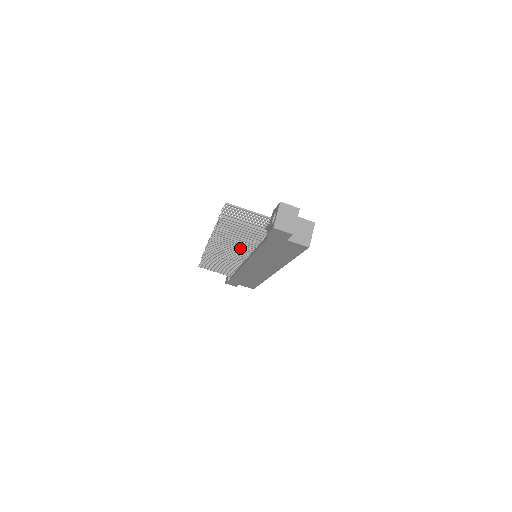
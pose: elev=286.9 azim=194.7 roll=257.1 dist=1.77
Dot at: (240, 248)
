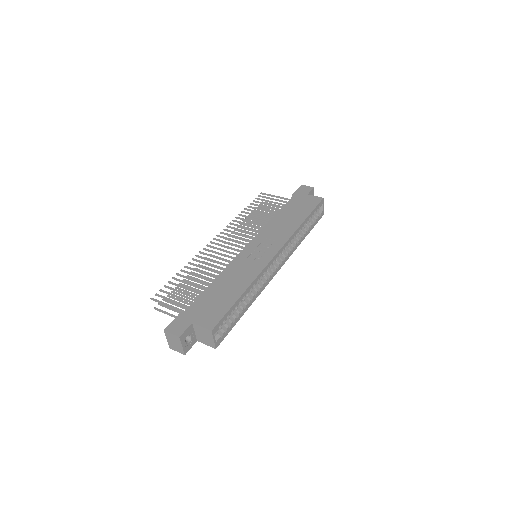
Dot at: occluded
